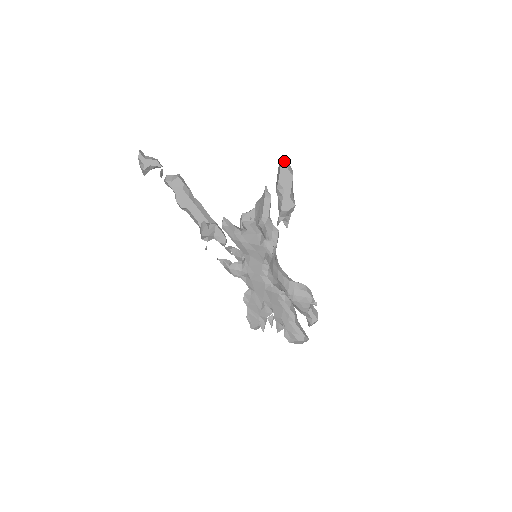
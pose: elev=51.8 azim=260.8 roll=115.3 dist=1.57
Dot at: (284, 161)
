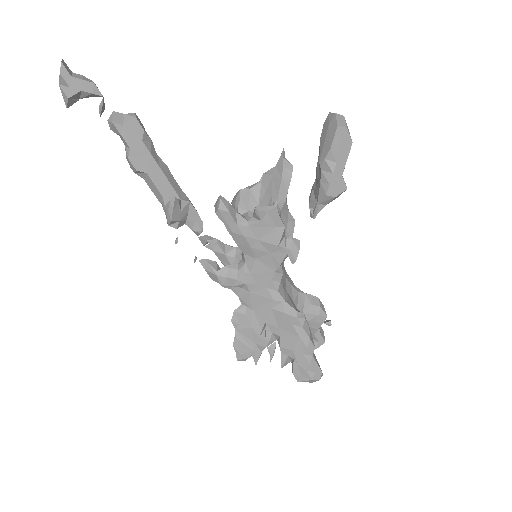
Dot at: (340, 115)
